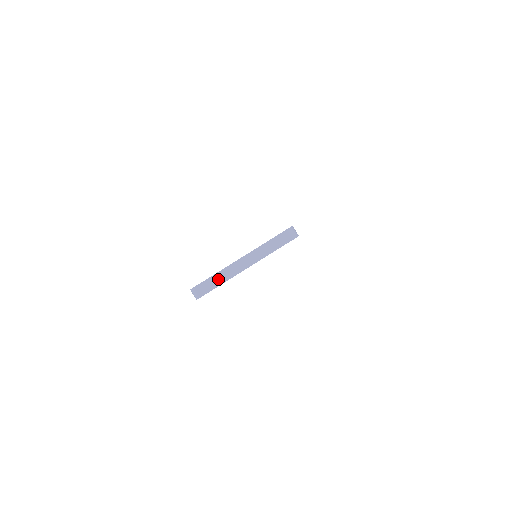
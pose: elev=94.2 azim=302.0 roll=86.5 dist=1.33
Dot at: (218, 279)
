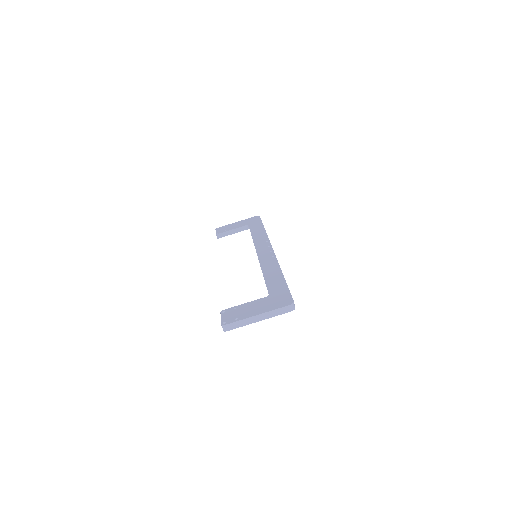
Dot at: (240, 324)
